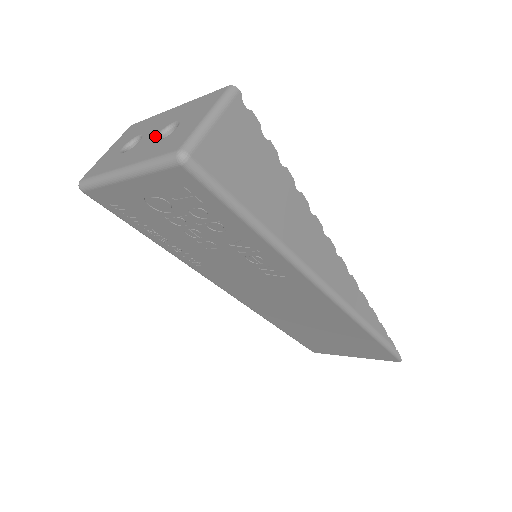
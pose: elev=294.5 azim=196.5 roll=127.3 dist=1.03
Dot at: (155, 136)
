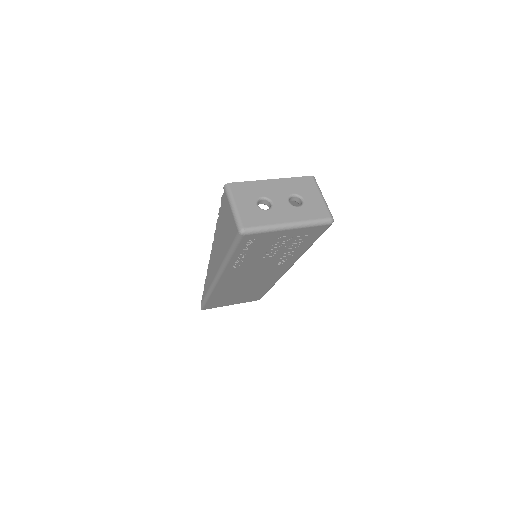
Dot at: (288, 202)
